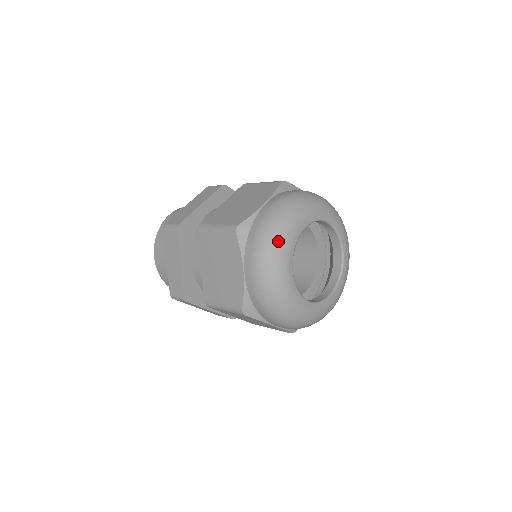
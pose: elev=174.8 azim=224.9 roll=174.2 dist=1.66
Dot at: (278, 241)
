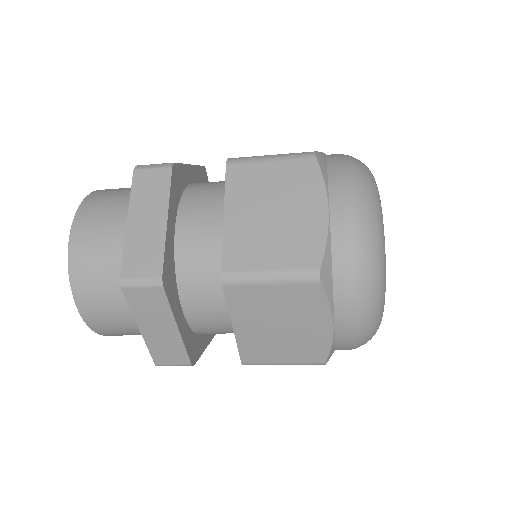
Dot at: (380, 270)
